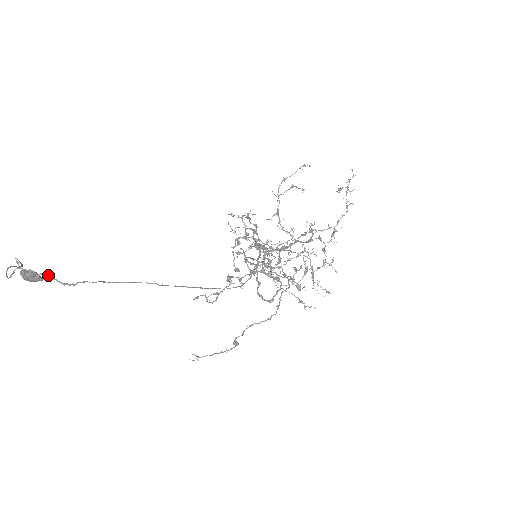
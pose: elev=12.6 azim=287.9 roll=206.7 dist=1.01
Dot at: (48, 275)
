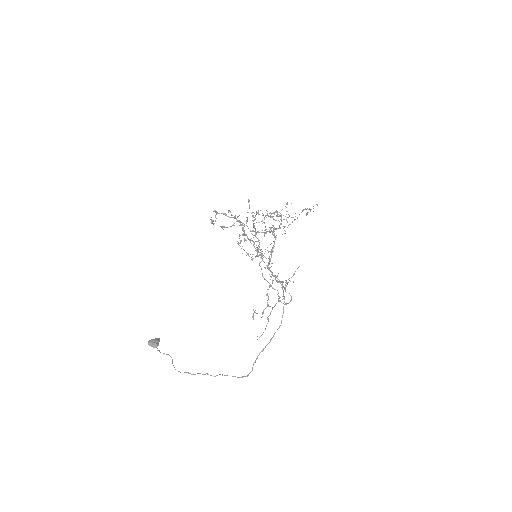
Dot at: occluded
